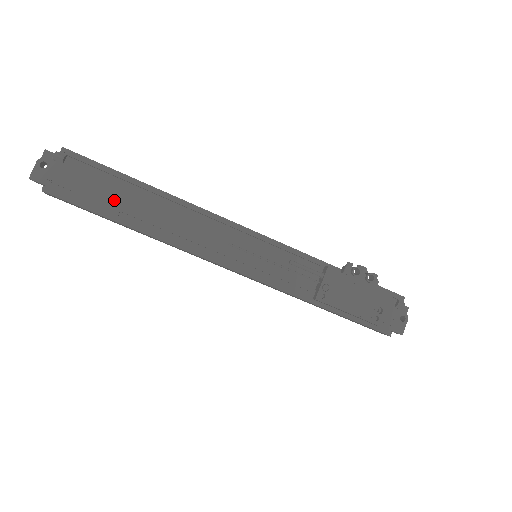
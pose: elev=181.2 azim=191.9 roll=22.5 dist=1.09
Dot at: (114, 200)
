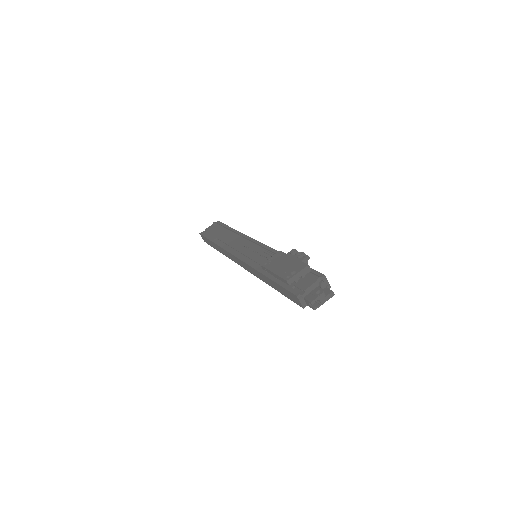
Dot at: (218, 235)
